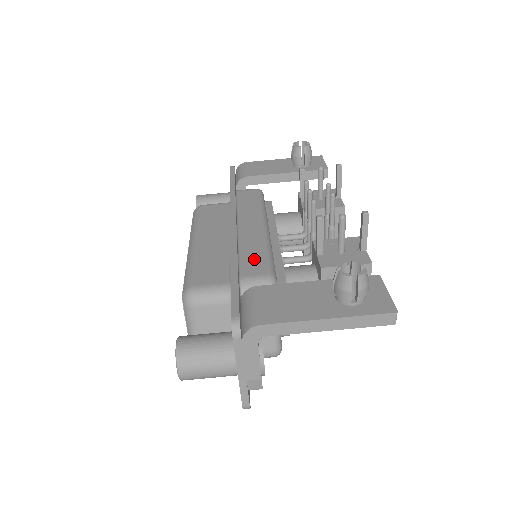
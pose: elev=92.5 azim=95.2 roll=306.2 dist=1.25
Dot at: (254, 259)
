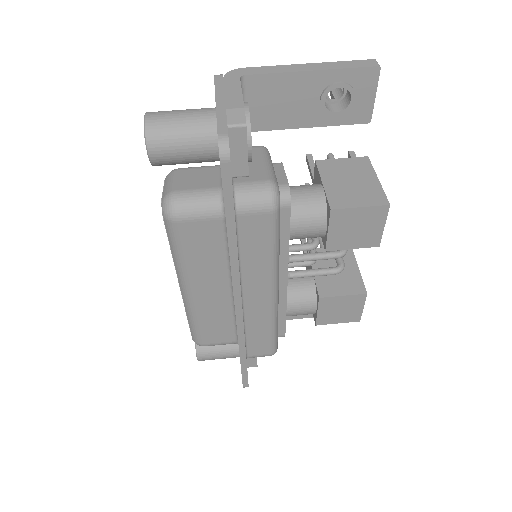
Dot at: occluded
